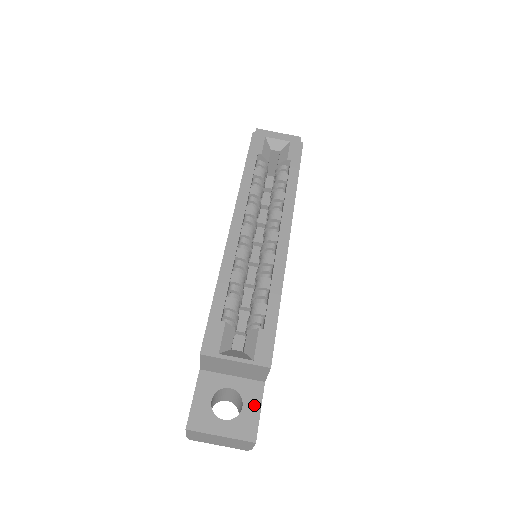
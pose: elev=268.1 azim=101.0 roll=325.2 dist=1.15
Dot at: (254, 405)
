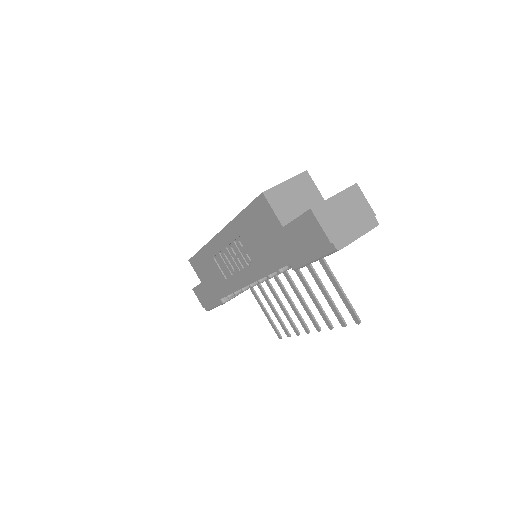
Dot at: occluded
